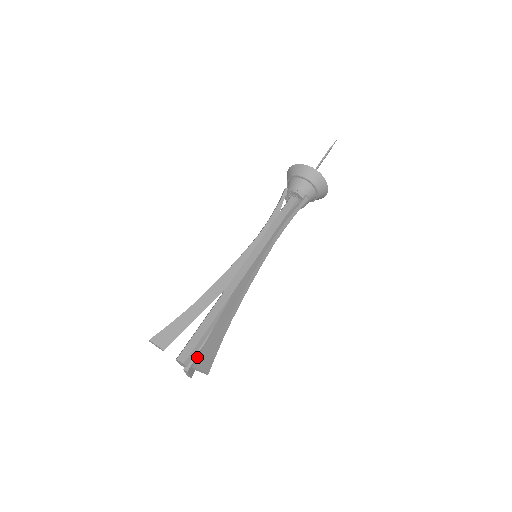
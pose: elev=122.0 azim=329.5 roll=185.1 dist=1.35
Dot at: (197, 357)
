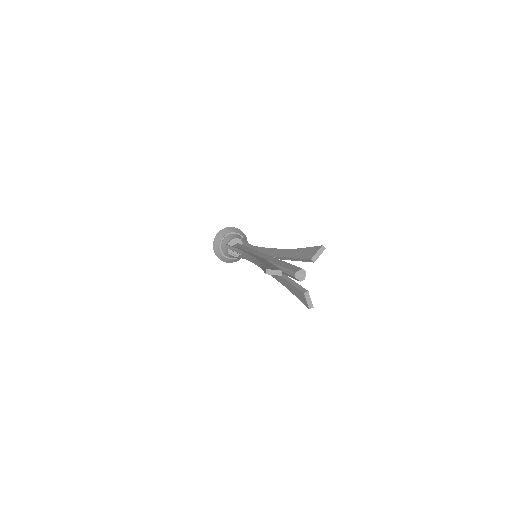
Dot at: (305, 259)
